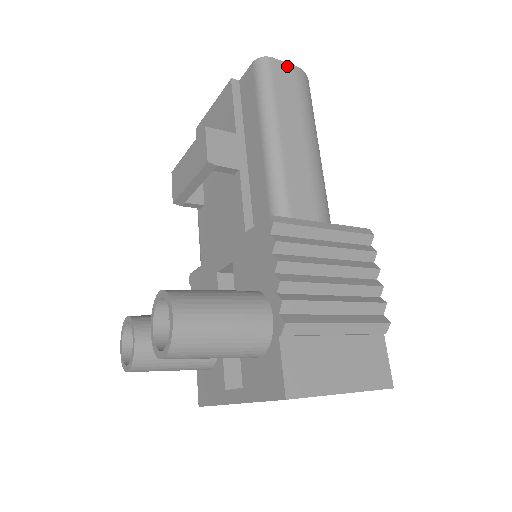
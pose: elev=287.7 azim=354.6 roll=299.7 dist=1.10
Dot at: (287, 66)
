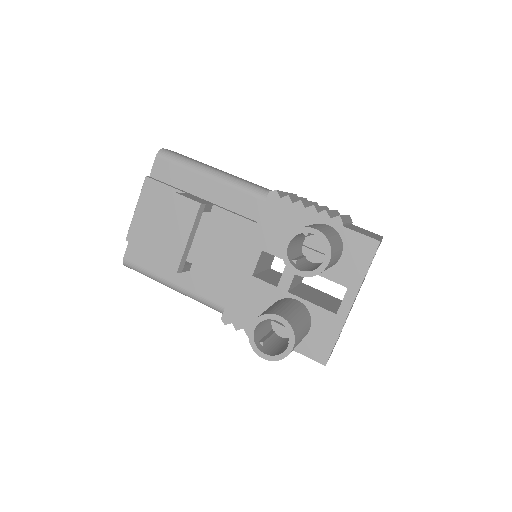
Dot at: (173, 151)
